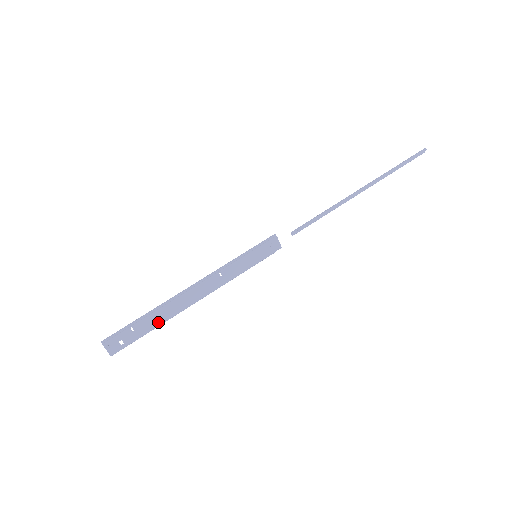
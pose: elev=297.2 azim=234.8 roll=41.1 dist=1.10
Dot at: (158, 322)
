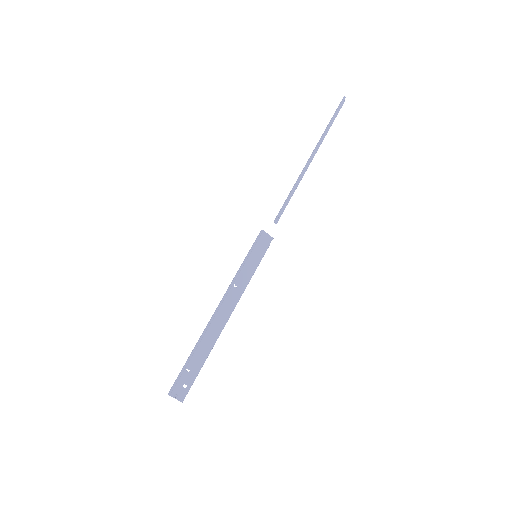
Dot at: (206, 353)
